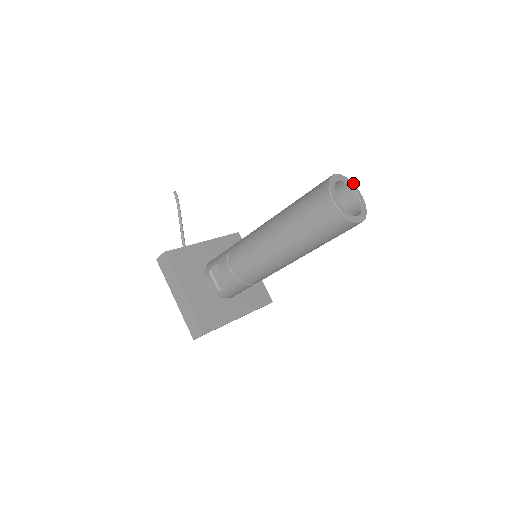
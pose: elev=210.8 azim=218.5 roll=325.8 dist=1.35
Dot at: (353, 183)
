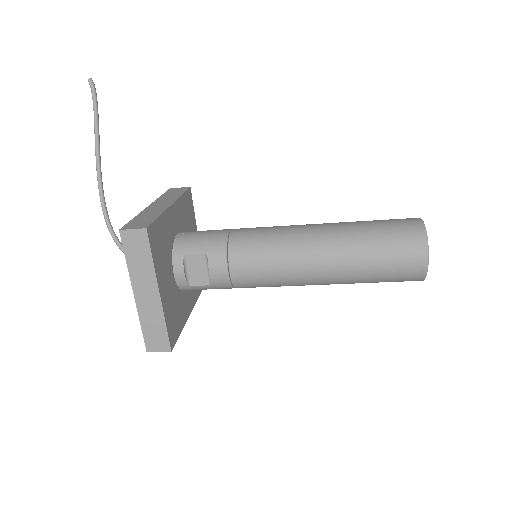
Dot at: occluded
